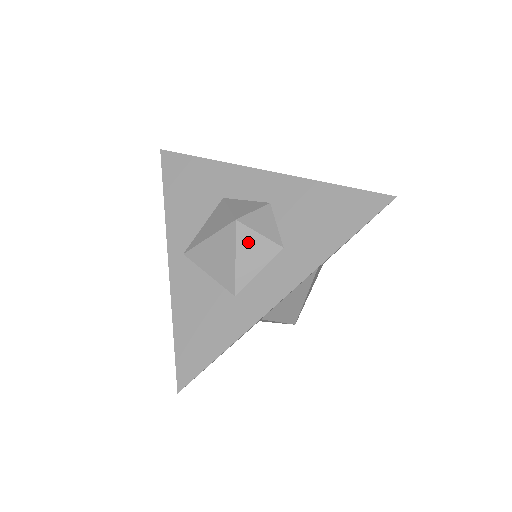
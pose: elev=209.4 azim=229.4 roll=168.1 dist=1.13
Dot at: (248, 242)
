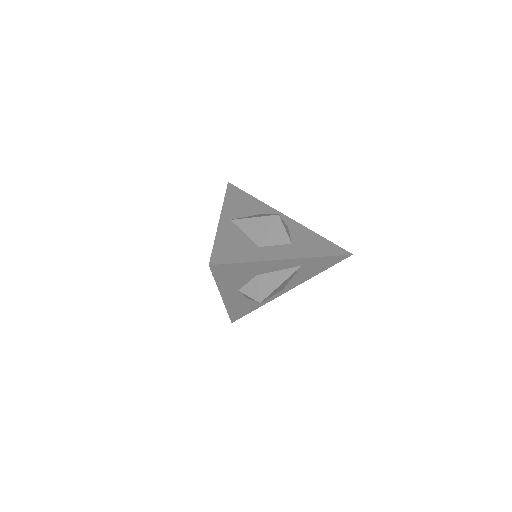
Dot at: (278, 228)
